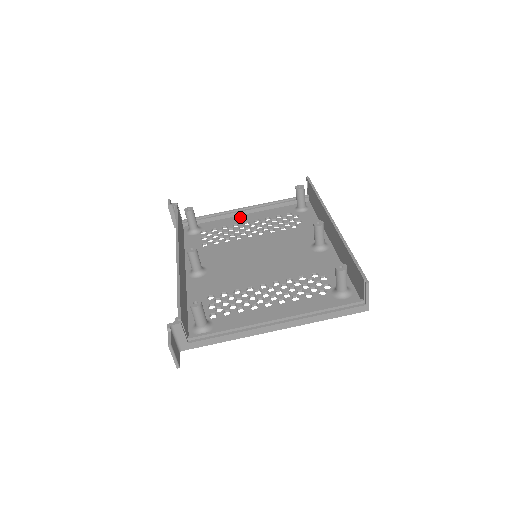
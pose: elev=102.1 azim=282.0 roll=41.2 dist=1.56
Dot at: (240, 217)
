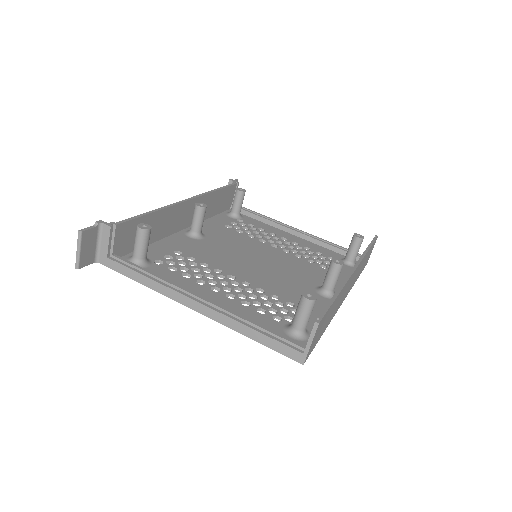
Dot at: (285, 232)
